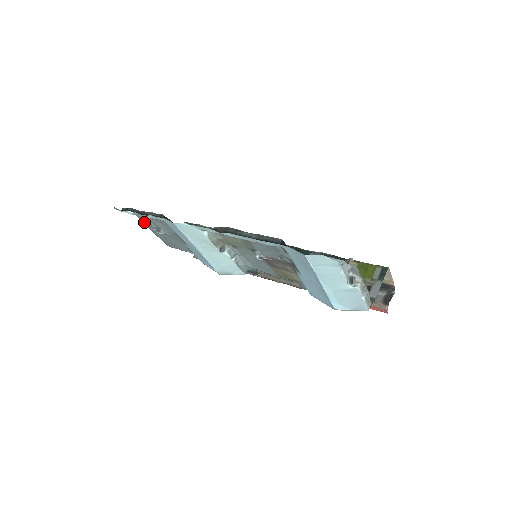
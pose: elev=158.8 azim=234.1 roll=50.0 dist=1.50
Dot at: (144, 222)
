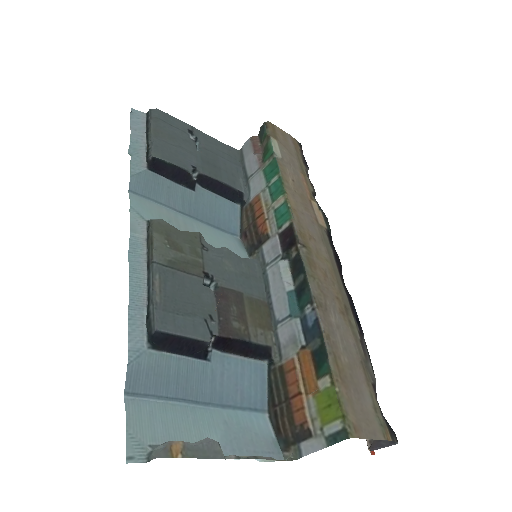
Dot at: (188, 125)
